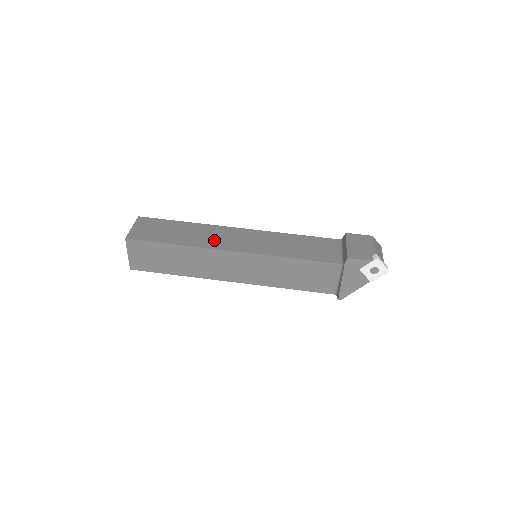
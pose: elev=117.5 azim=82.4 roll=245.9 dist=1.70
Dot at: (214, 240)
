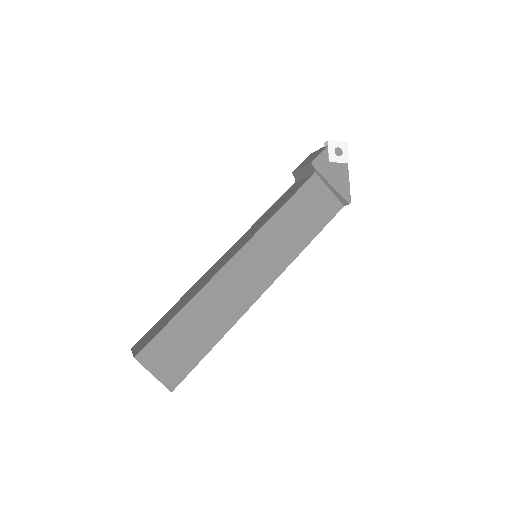
Dot at: (209, 276)
